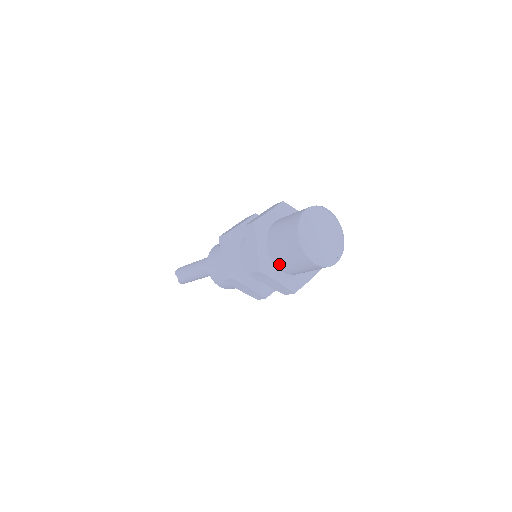
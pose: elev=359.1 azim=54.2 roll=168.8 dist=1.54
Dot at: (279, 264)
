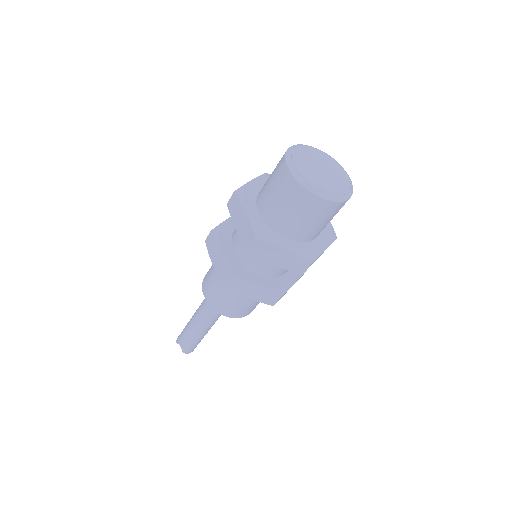
Dot at: (280, 227)
